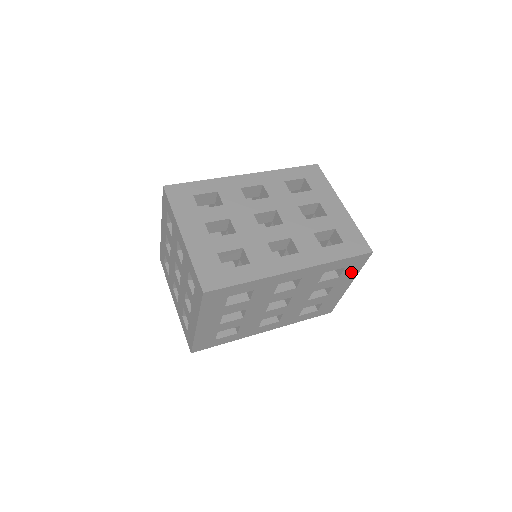
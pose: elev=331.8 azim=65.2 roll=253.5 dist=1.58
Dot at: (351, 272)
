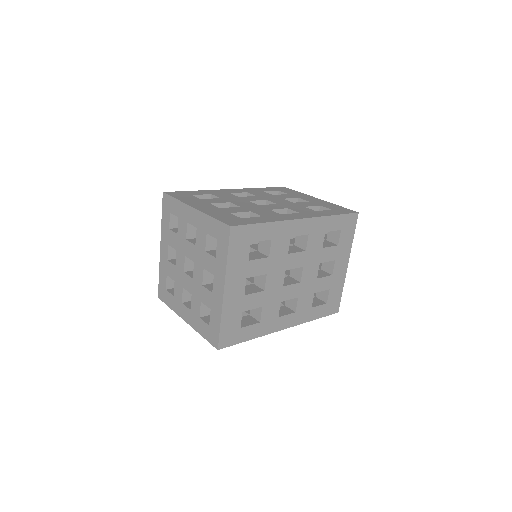
Dot at: (346, 241)
